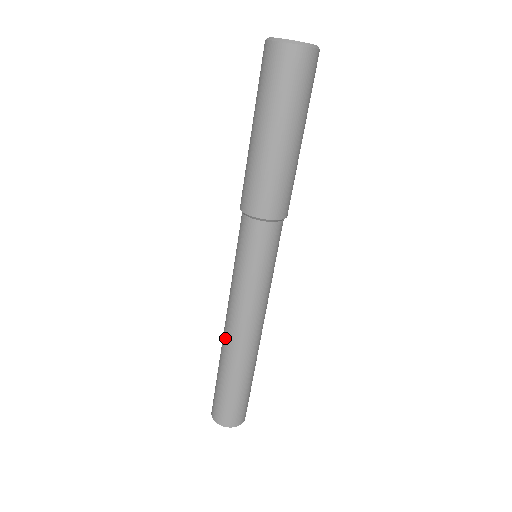
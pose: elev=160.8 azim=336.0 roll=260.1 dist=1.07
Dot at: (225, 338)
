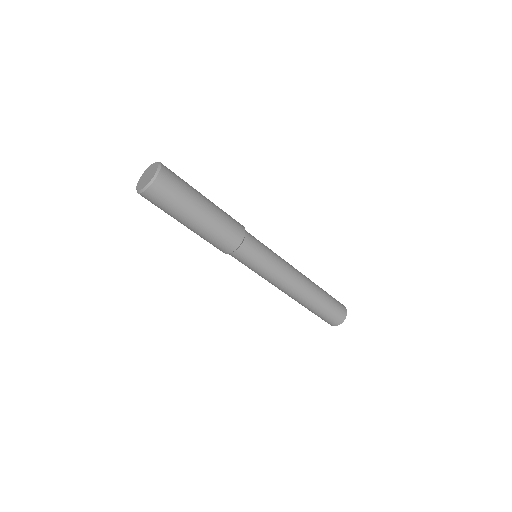
Dot at: occluded
